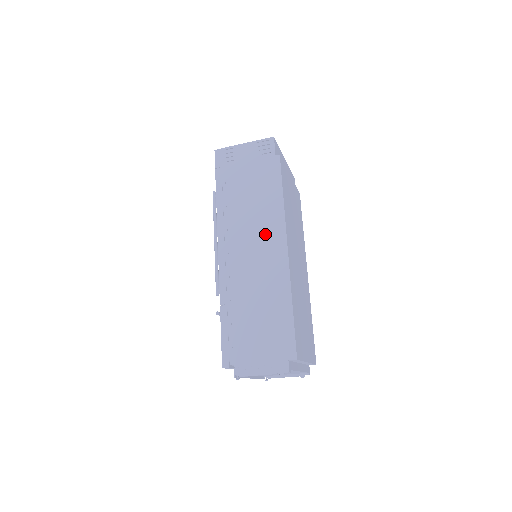
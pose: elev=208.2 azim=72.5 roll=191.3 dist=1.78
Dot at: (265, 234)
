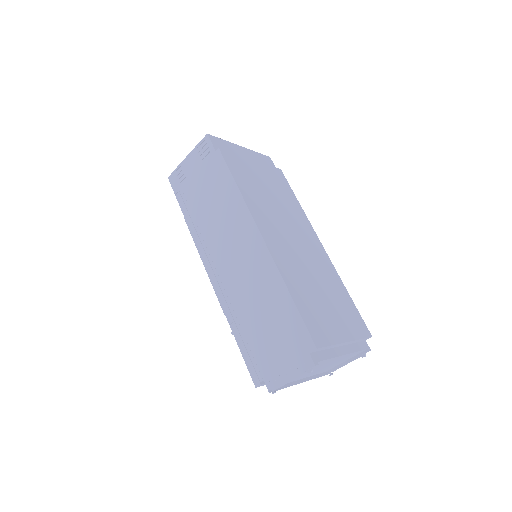
Dot at: (238, 233)
